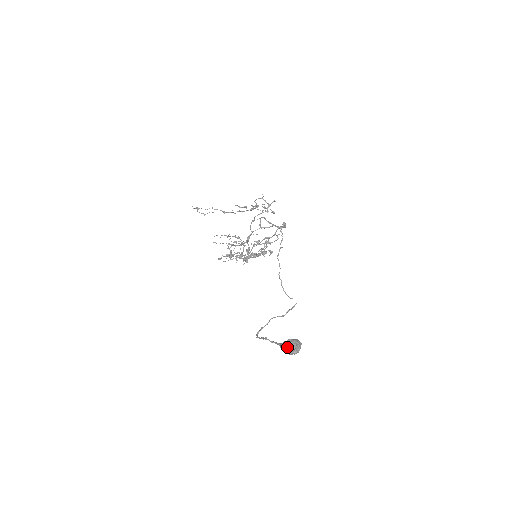
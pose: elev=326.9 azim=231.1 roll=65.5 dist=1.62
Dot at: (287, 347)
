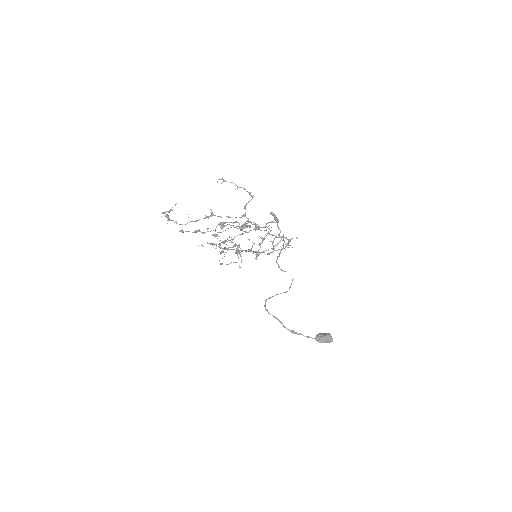
Dot at: (324, 342)
